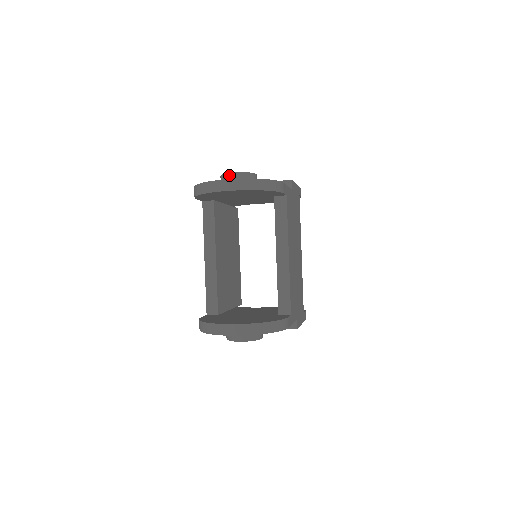
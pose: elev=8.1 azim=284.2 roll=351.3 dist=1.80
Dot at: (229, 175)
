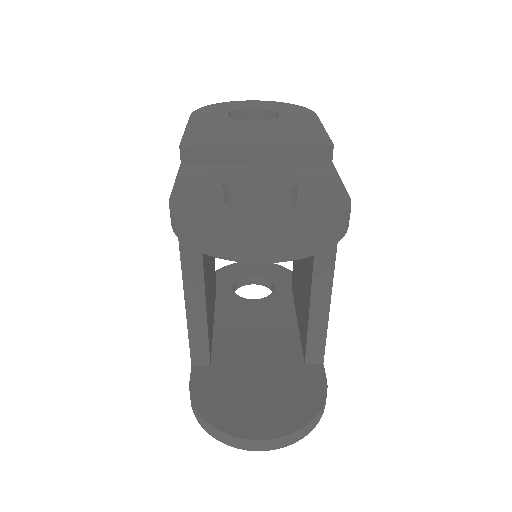
Dot at: (252, 198)
